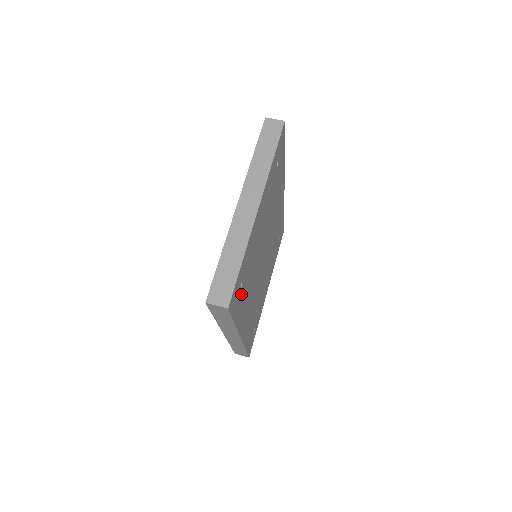
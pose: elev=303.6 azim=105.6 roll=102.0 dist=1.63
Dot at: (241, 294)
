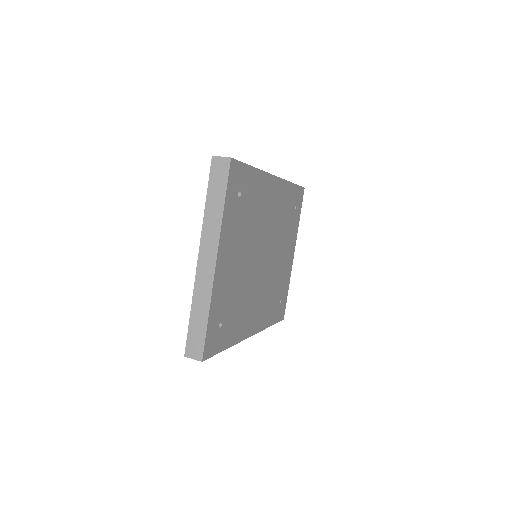
Dot at: (225, 327)
